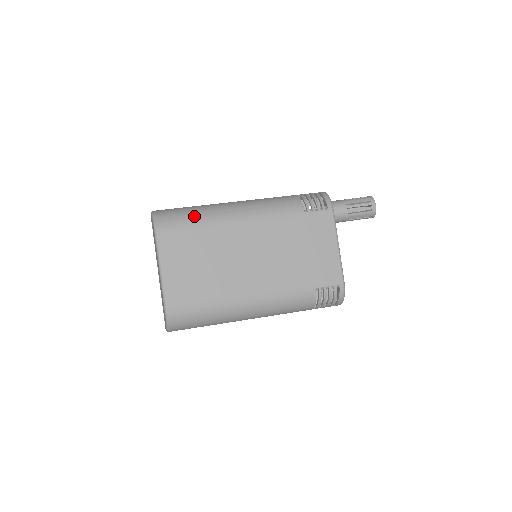
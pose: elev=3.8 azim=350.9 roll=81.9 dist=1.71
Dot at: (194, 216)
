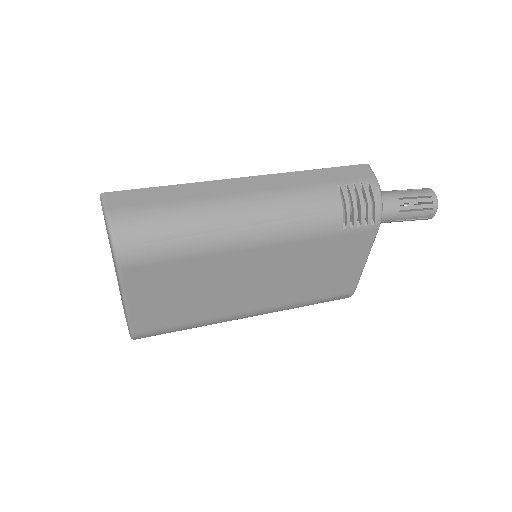
Dot at: (180, 239)
